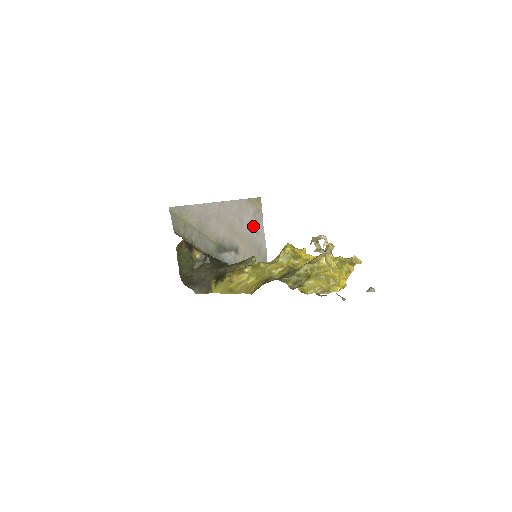
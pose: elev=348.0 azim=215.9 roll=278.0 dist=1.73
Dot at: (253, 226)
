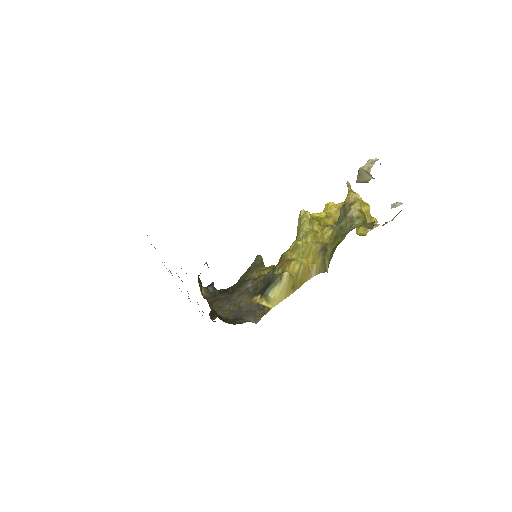
Dot at: occluded
